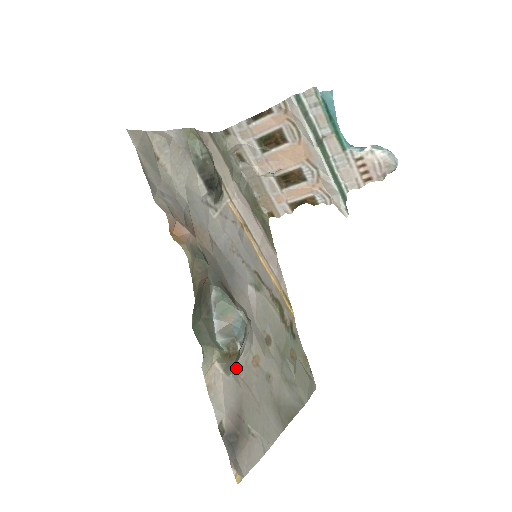
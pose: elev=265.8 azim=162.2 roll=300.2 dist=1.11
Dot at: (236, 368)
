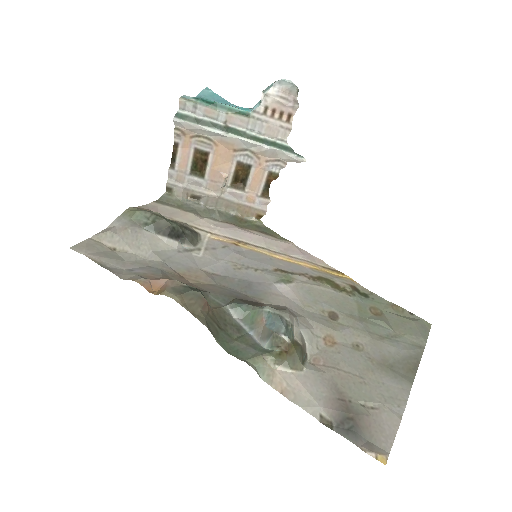
Dot at: (309, 360)
